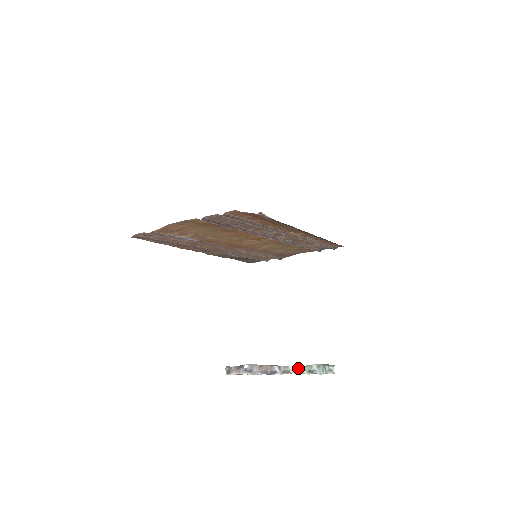
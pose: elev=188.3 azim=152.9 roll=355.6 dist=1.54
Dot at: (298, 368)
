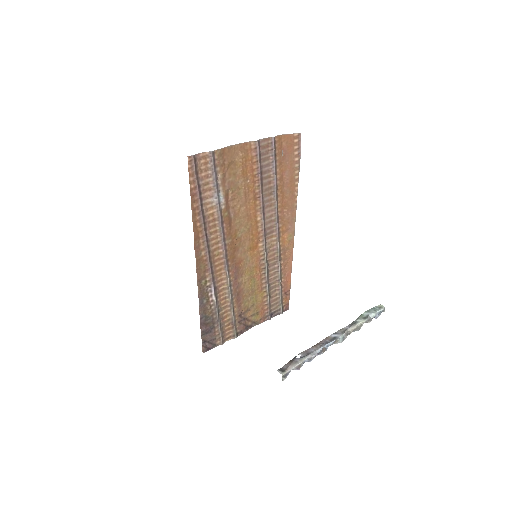
Dot at: (352, 323)
